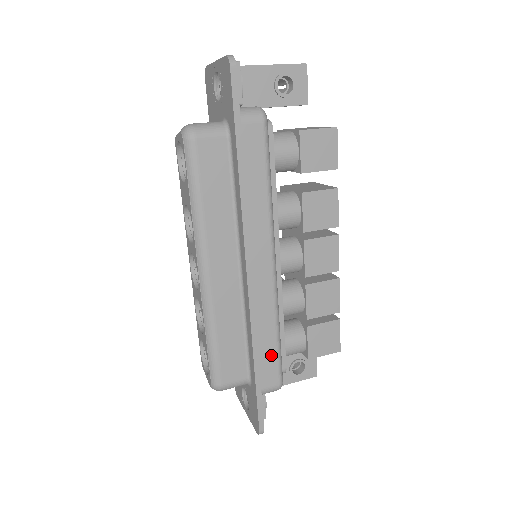
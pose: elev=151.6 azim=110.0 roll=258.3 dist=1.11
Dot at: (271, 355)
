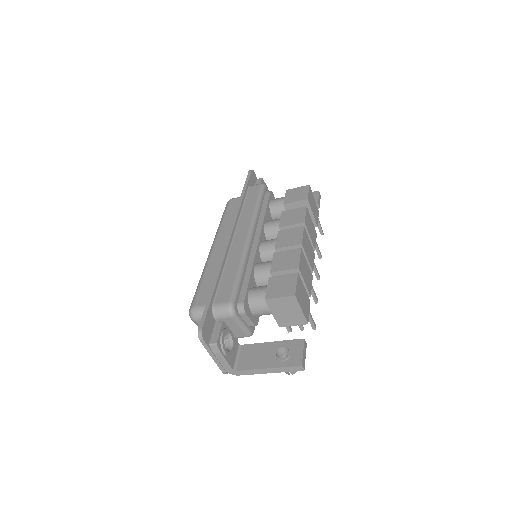
Dot at: (230, 282)
